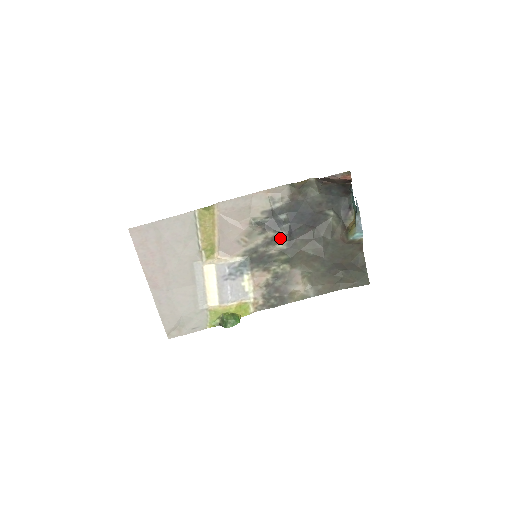
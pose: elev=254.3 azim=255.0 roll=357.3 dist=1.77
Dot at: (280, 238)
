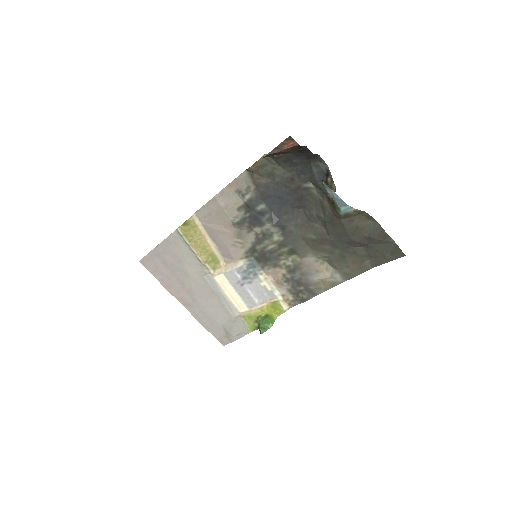
Dot at: (270, 231)
